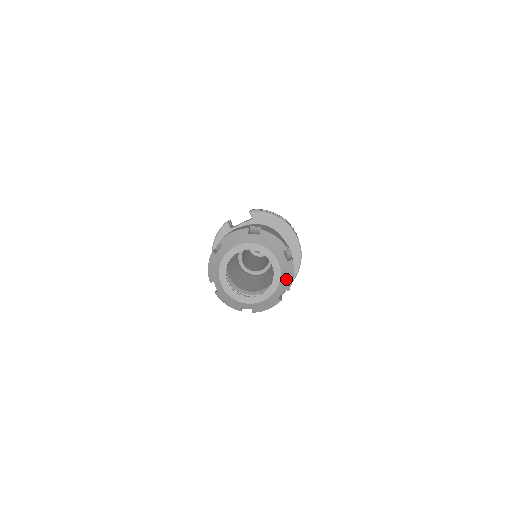
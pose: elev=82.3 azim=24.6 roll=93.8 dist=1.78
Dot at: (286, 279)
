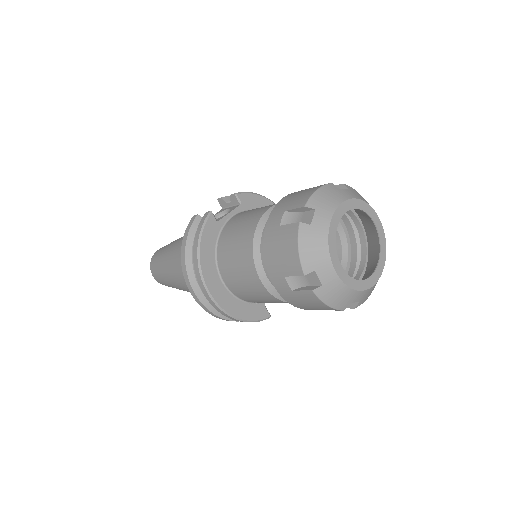
Dot at: occluded
